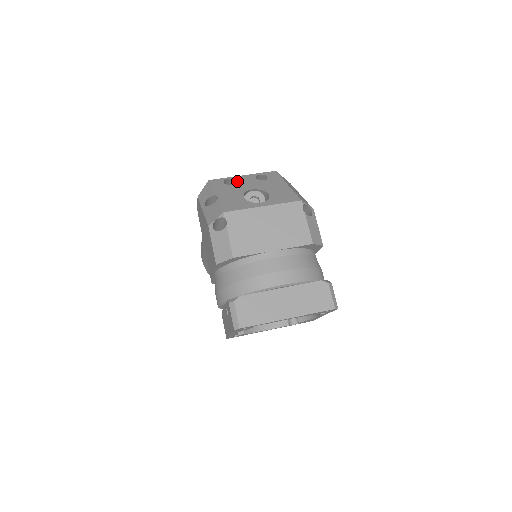
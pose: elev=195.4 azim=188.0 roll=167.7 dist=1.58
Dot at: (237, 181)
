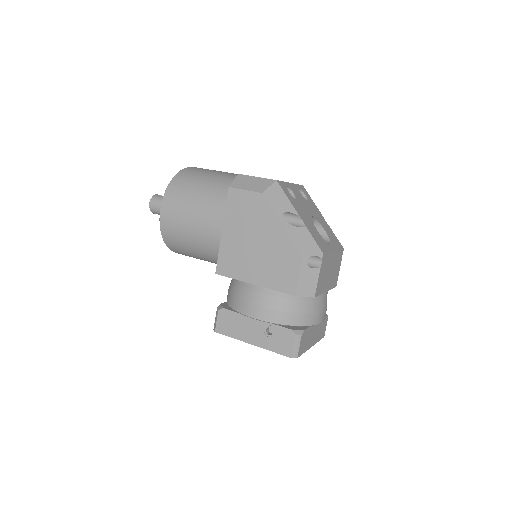
Dot at: (295, 194)
